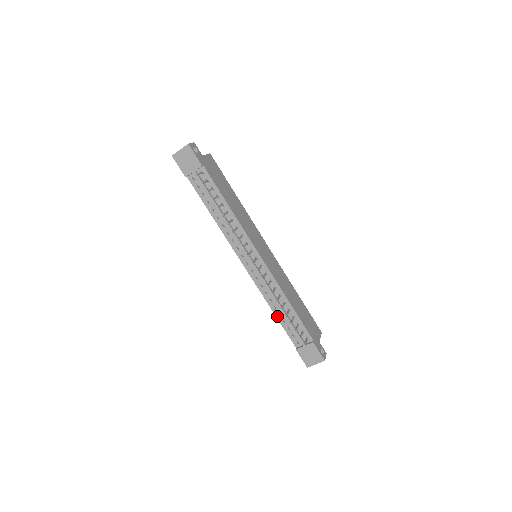
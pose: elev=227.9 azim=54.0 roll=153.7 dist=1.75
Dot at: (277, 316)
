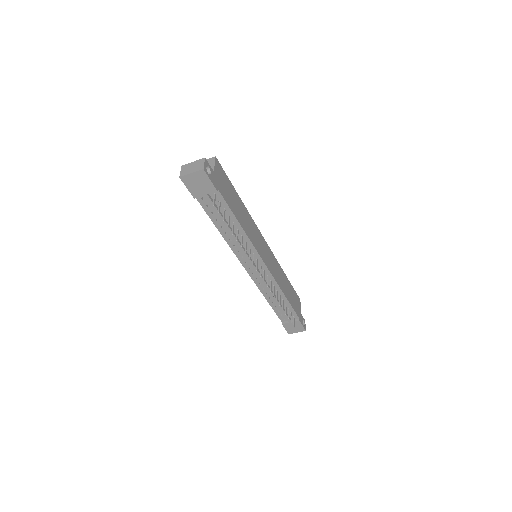
Dot at: (270, 303)
